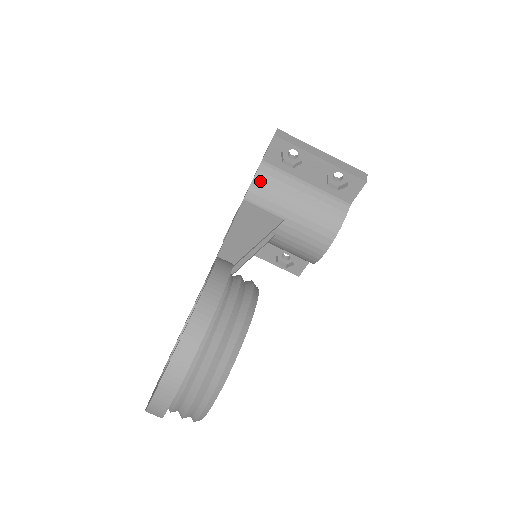
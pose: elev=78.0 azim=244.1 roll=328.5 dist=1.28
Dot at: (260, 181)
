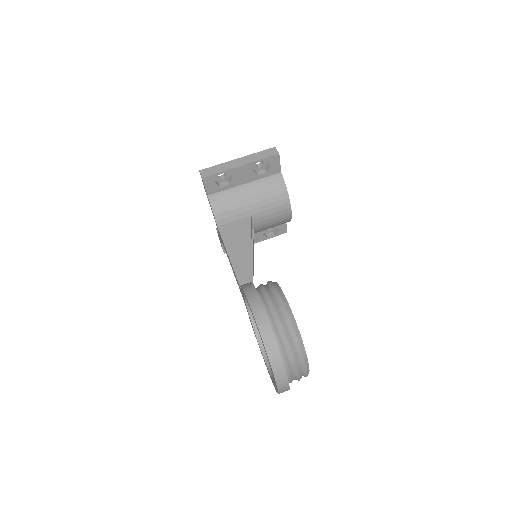
Dot at: (218, 209)
